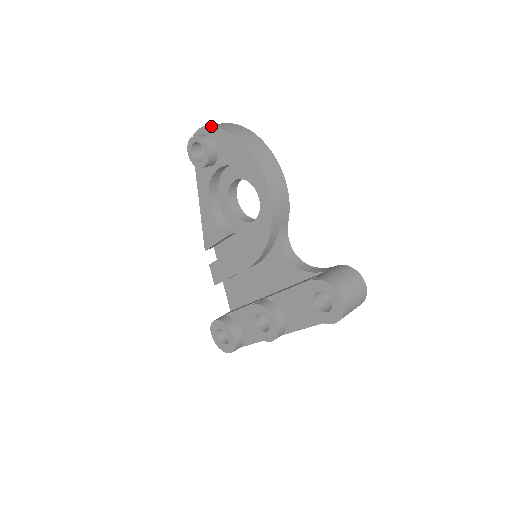
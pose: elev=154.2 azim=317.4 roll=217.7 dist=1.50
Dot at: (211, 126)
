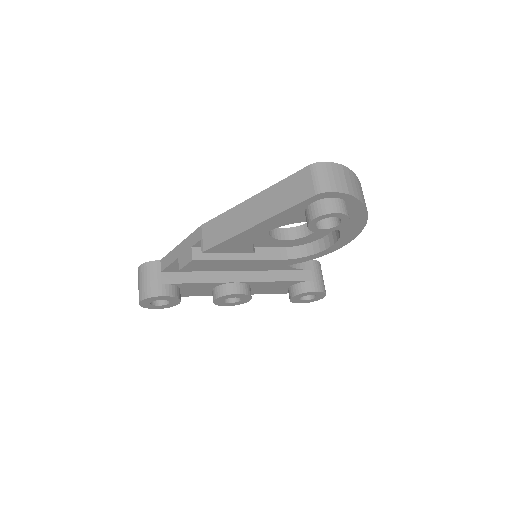
Dot at: (359, 199)
